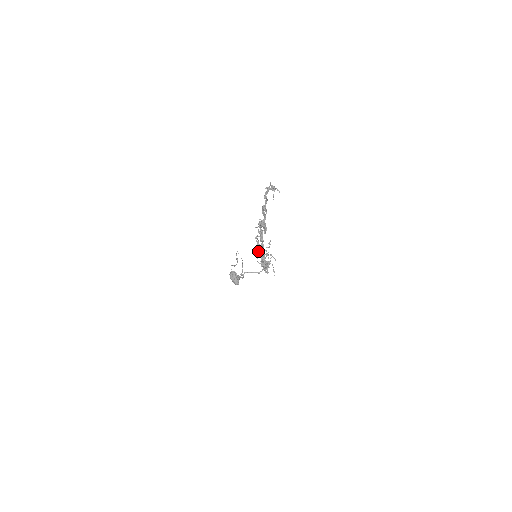
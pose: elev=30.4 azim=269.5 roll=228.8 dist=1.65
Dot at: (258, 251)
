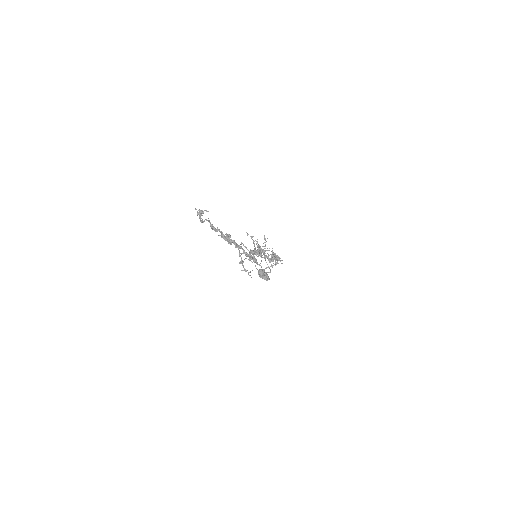
Dot at: occluded
